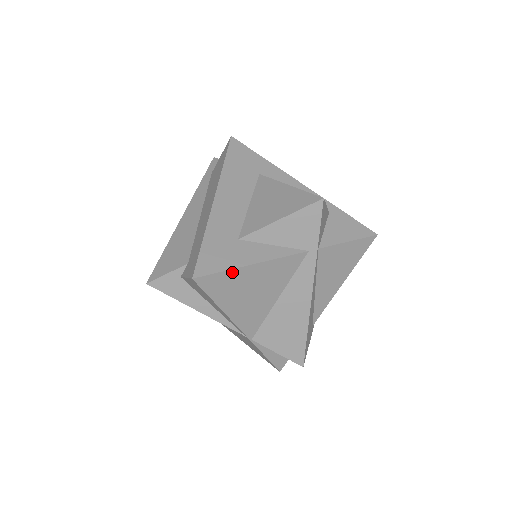
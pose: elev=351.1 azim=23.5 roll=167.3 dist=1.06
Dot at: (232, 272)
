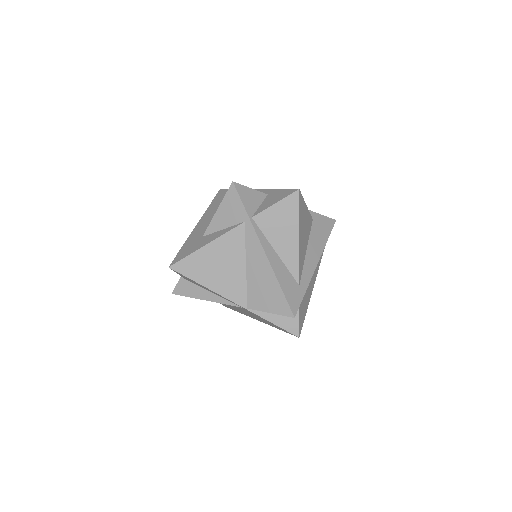
Dot at: (194, 255)
